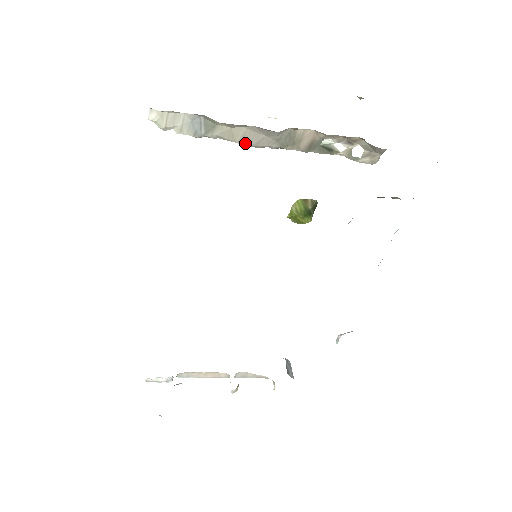
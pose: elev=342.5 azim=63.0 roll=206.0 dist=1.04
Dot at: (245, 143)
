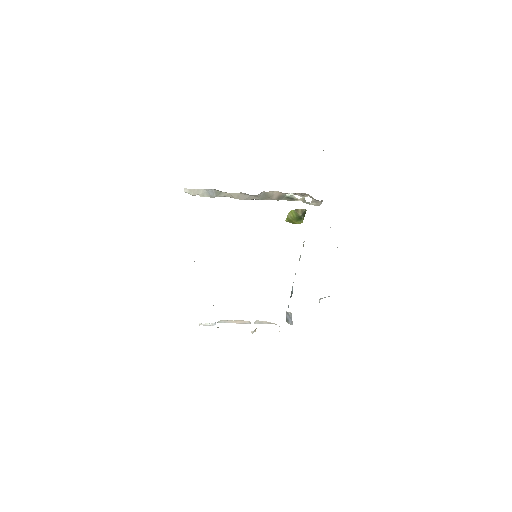
Dot at: (240, 199)
